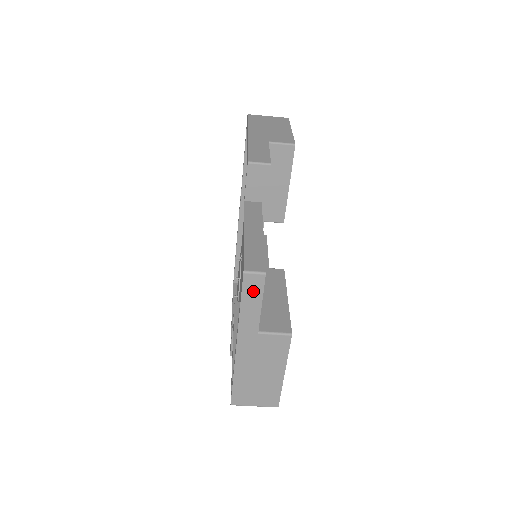
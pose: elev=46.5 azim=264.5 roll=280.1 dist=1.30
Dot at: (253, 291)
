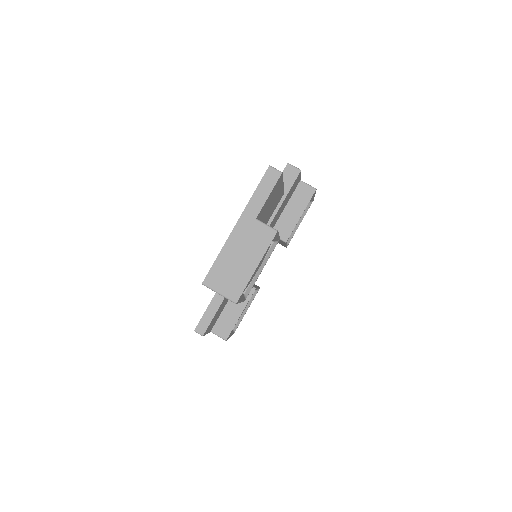
Dot at: (269, 182)
